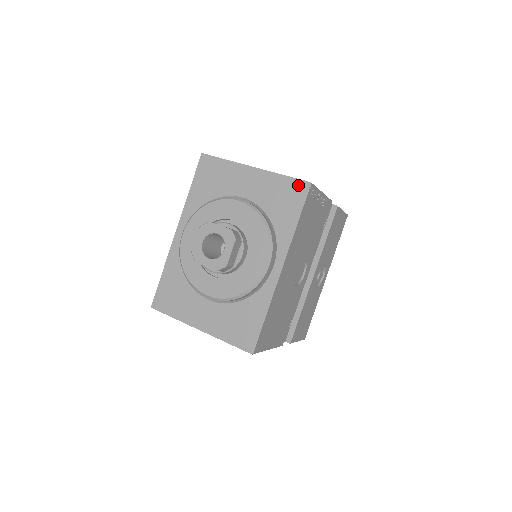
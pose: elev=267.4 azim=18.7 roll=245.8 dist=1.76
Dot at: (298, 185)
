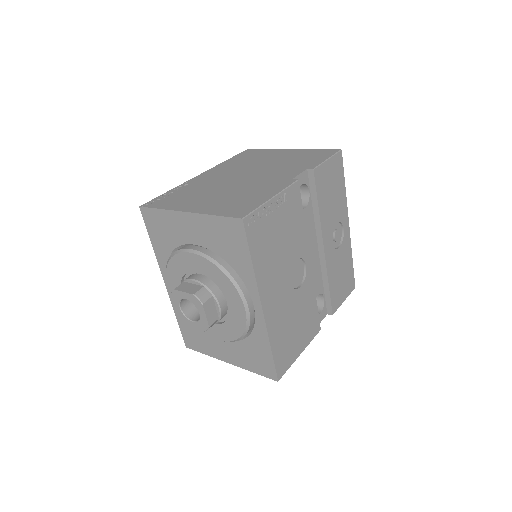
Dot at: (232, 224)
